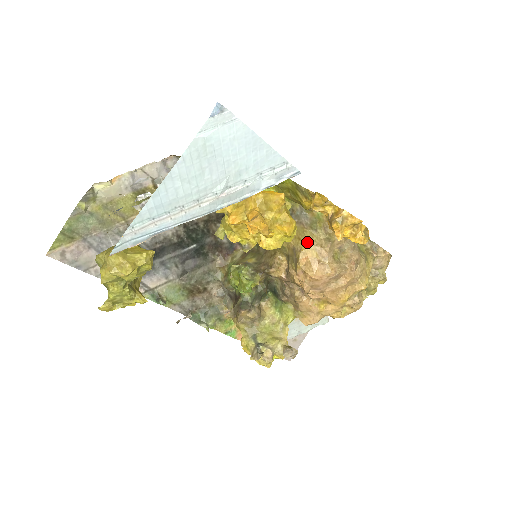
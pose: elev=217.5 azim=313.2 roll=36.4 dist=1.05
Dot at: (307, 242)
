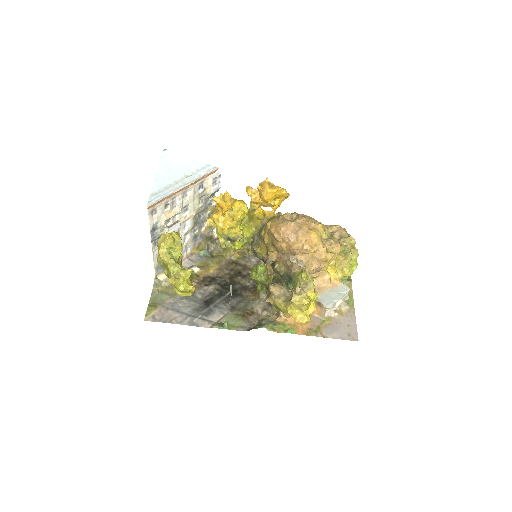
Dot at: (270, 225)
